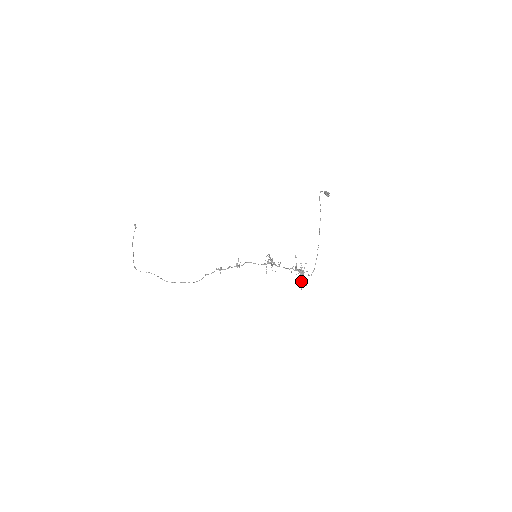
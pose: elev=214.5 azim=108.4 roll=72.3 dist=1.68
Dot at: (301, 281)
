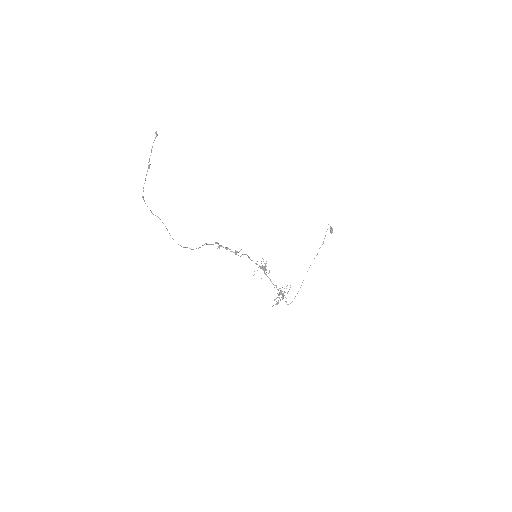
Dot at: (278, 302)
